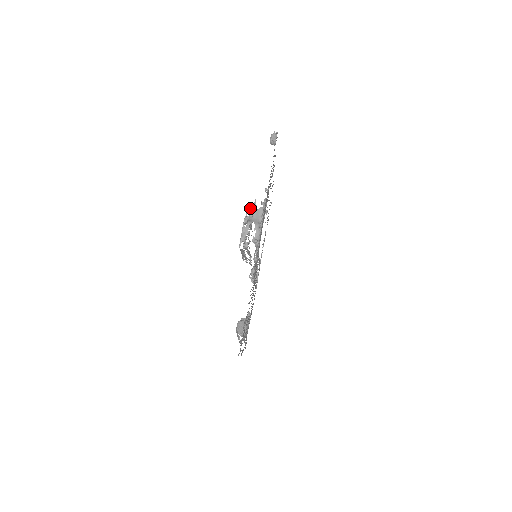
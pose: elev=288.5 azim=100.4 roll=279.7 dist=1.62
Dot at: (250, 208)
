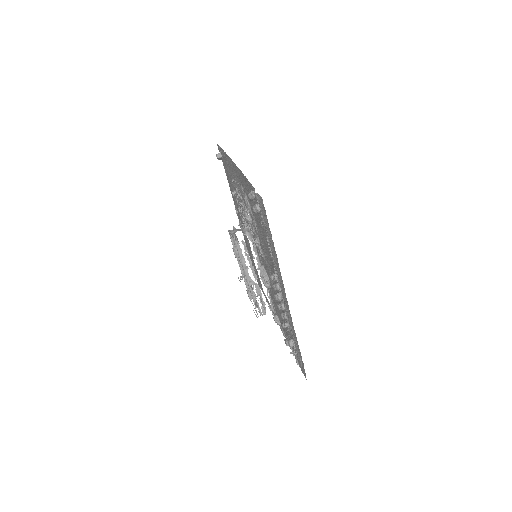
Dot at: occluded
